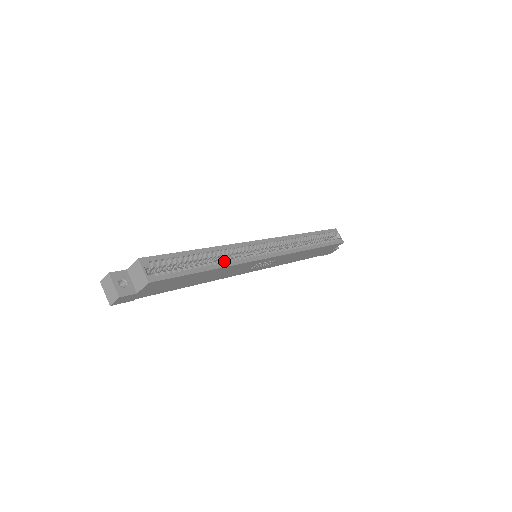
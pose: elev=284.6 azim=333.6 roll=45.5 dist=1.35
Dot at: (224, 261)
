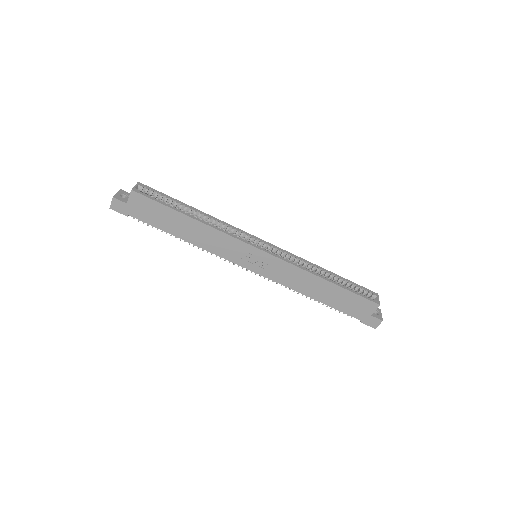
Dot at: (207, 222)
